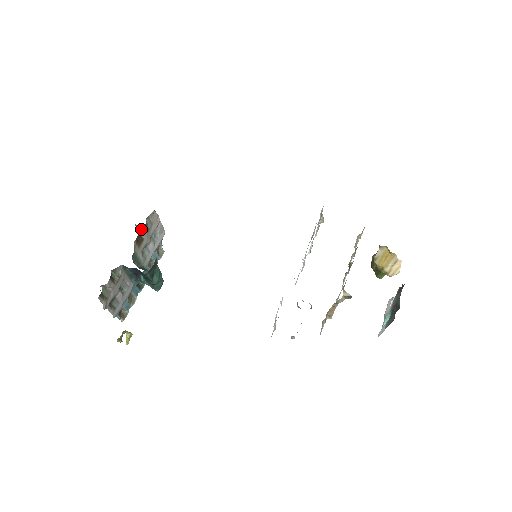
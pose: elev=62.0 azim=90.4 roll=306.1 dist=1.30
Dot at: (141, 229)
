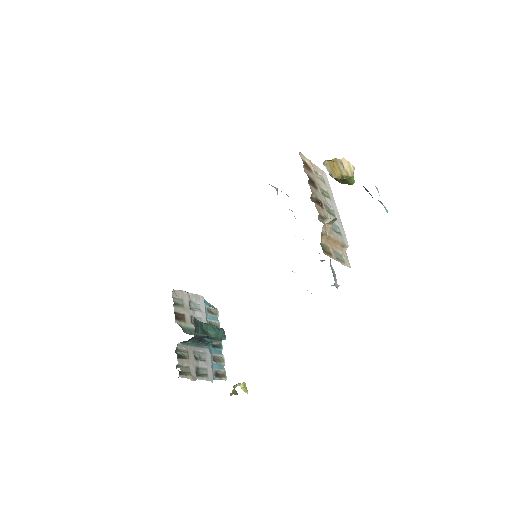
Dot at: occluded
